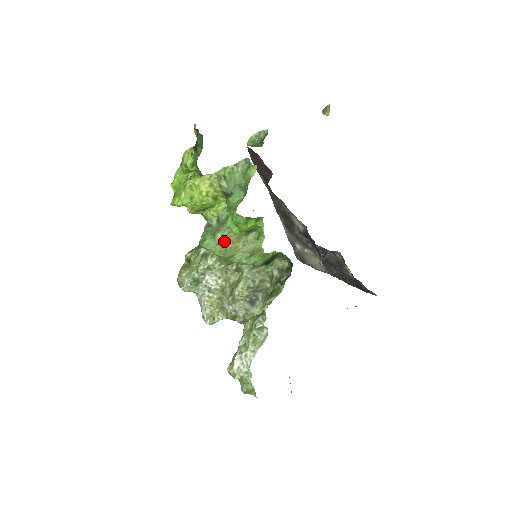
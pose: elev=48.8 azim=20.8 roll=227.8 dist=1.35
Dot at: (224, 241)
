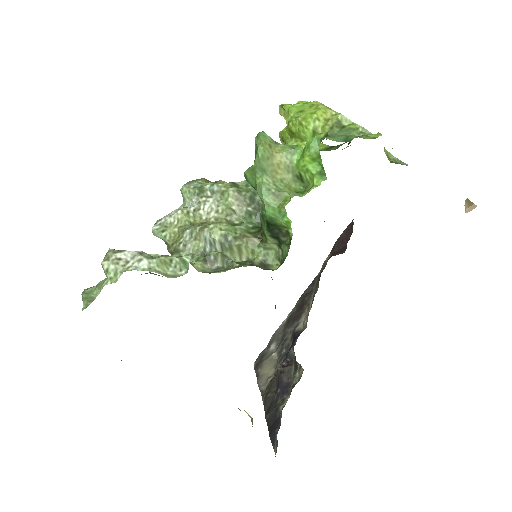
Dot at: (277, 152)
